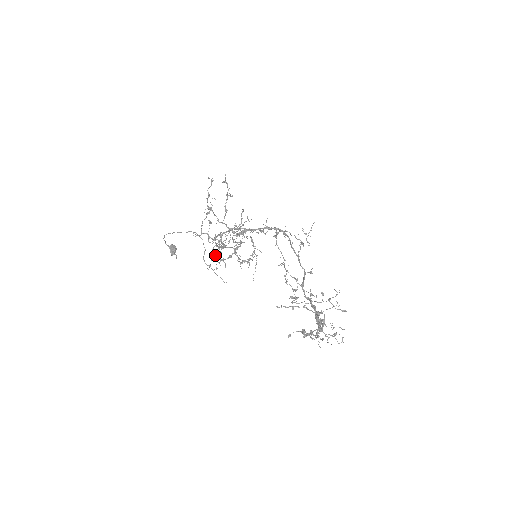
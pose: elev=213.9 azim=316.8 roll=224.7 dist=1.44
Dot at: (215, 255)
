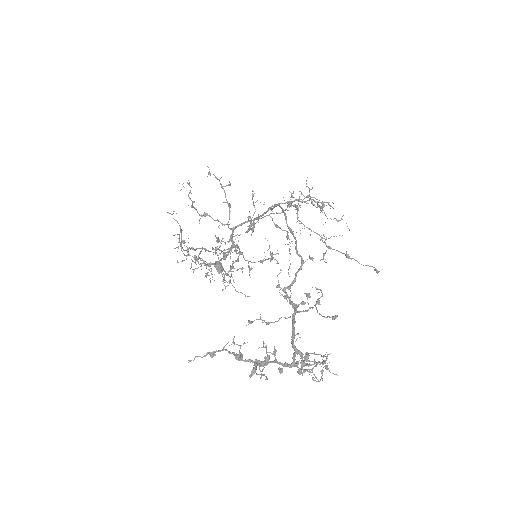
Dot at: (206, 276)
